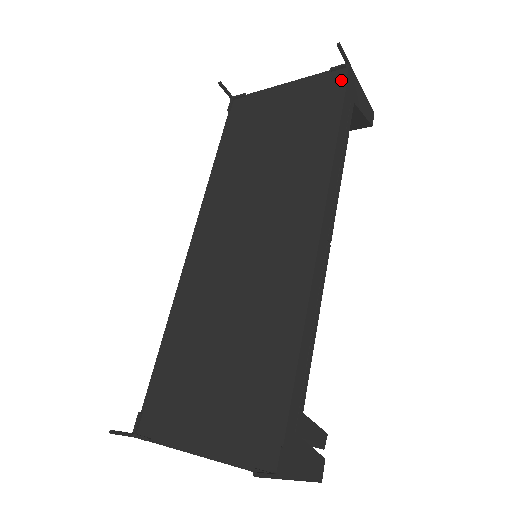
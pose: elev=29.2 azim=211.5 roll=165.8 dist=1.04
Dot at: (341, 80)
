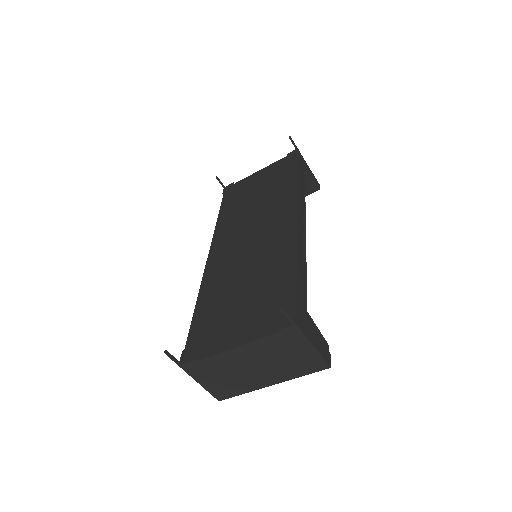
Dot at: (294, 157)
